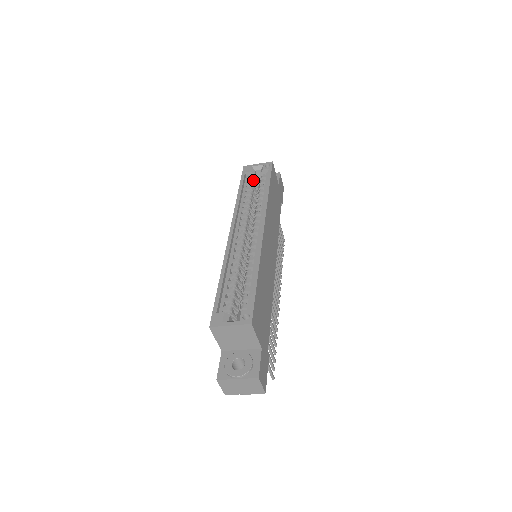
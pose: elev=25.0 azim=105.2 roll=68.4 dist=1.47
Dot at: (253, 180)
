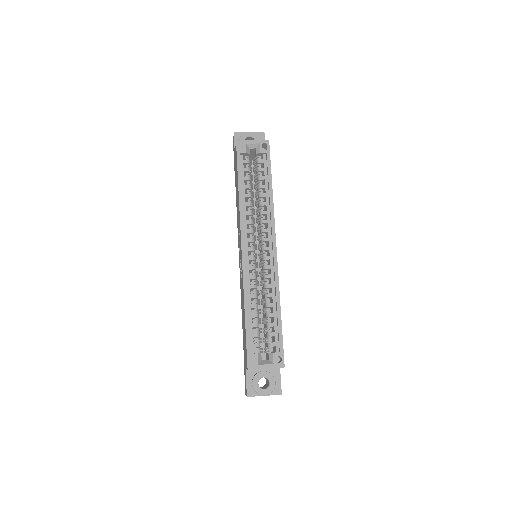
Dot at: (249, 163)
